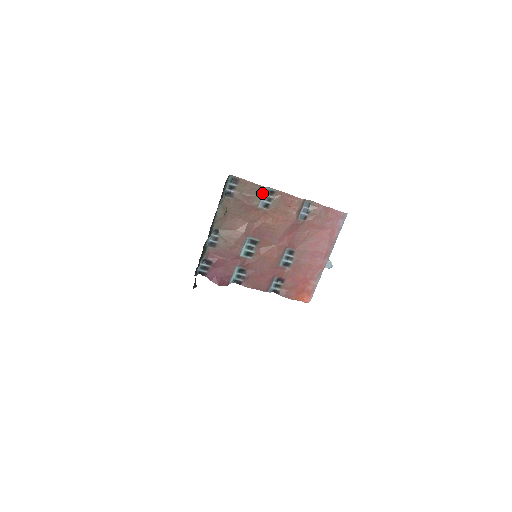
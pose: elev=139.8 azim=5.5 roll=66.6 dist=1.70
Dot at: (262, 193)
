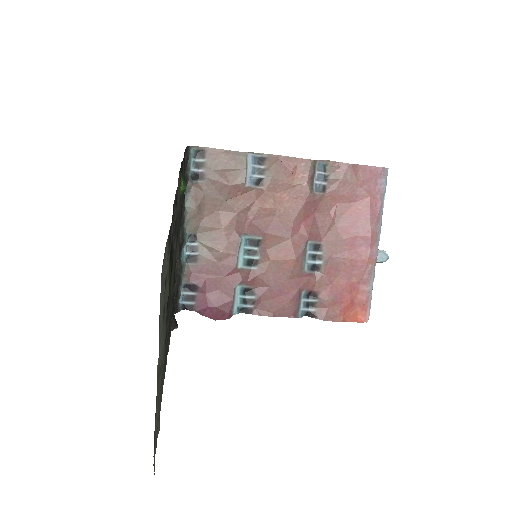
Dot at: (246, 163)
